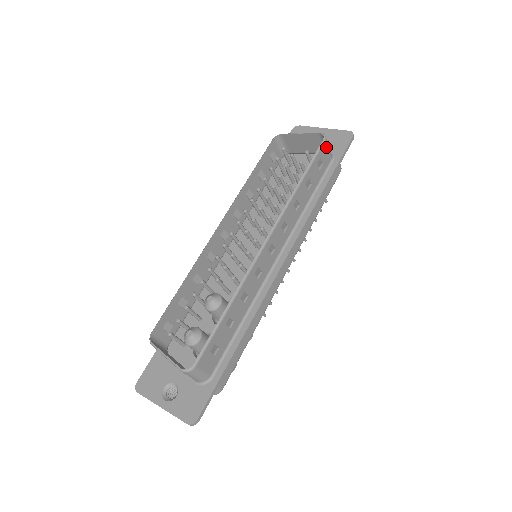
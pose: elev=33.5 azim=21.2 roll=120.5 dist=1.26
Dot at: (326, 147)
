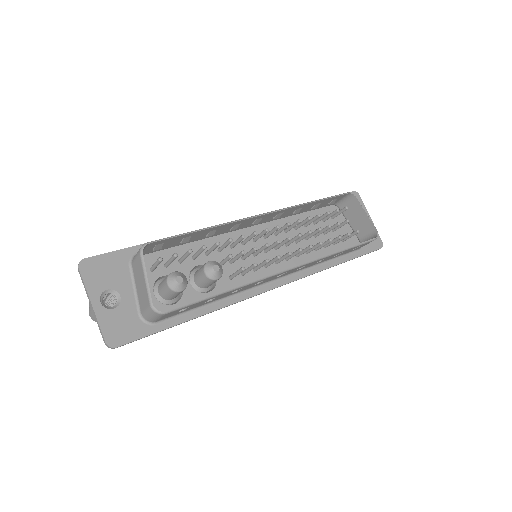
Dot at: (369, 242)
